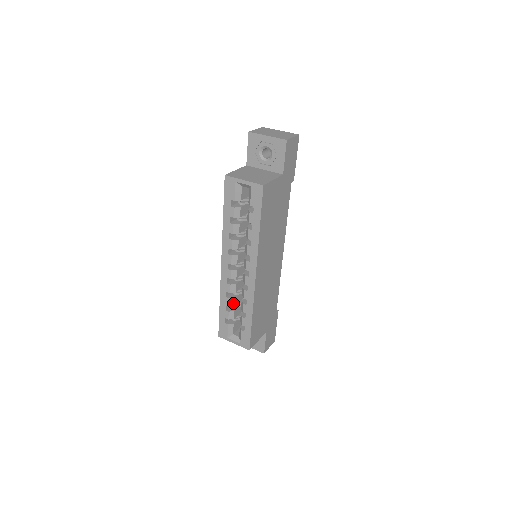
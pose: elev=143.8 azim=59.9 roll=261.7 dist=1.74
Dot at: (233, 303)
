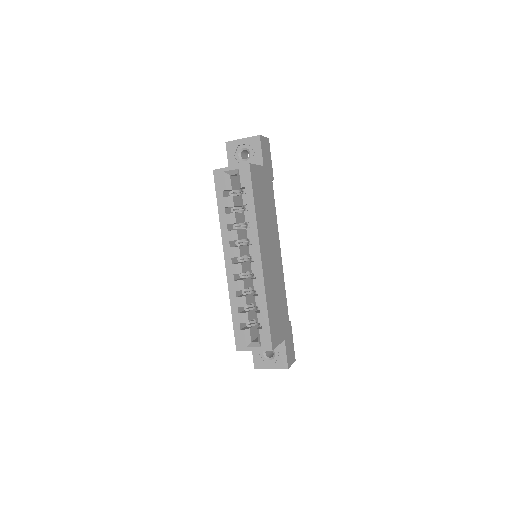
Dot at: (244, 303)
